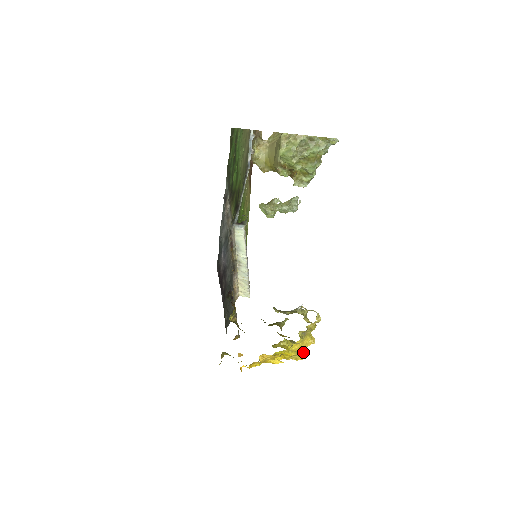
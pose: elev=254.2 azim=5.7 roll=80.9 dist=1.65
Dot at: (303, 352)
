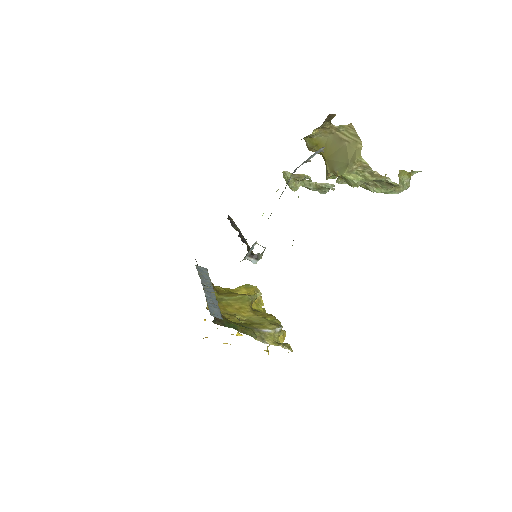
Dot at: occluded
